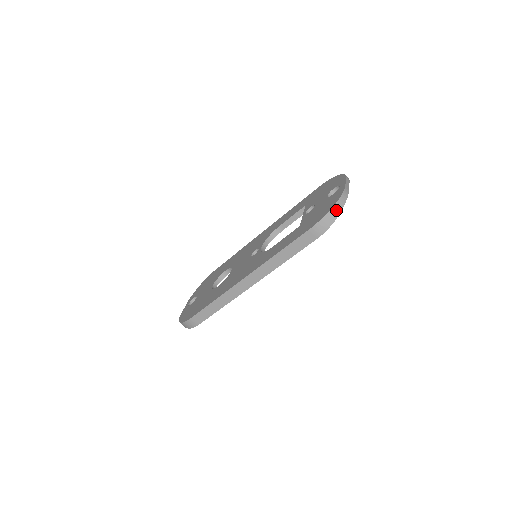
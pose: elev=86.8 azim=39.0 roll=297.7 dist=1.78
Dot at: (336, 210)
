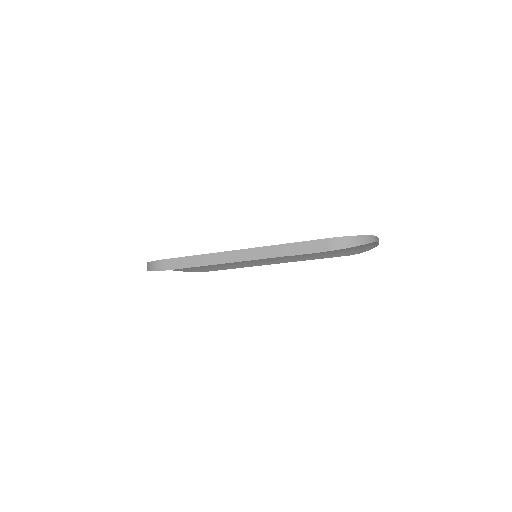
Dot at: (360, 240)
